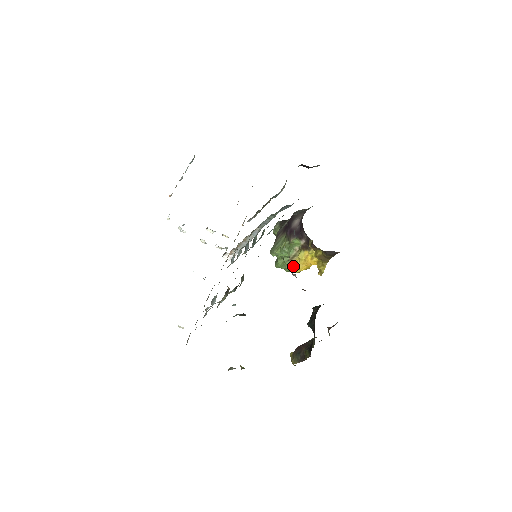
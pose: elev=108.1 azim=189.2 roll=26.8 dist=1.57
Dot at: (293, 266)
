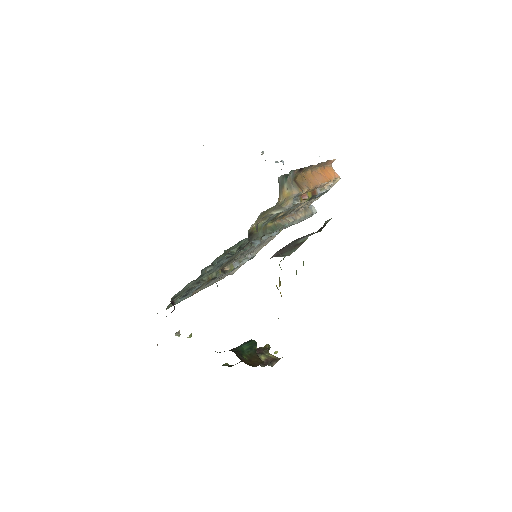
Dot at: occluded
